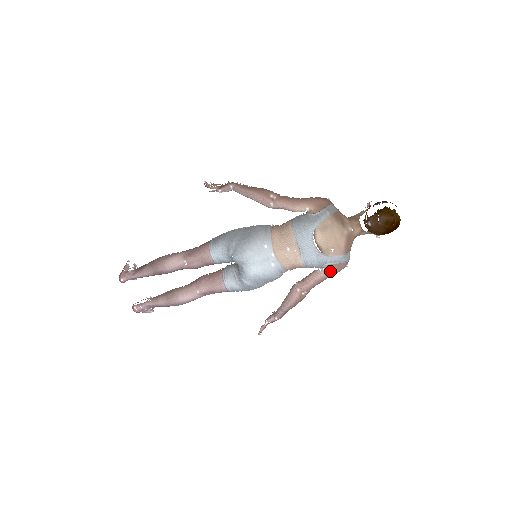
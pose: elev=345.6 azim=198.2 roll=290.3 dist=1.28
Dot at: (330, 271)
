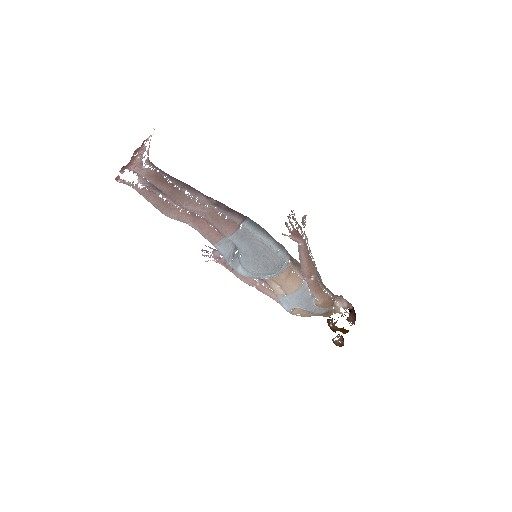
Dot at: occluded
